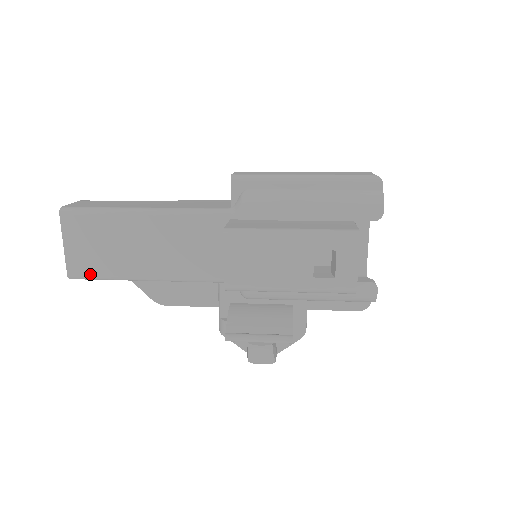
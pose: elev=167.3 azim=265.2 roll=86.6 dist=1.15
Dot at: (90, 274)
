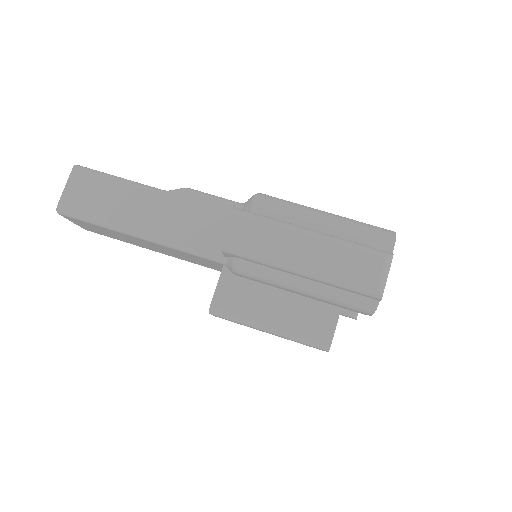
Dot at: occluded
